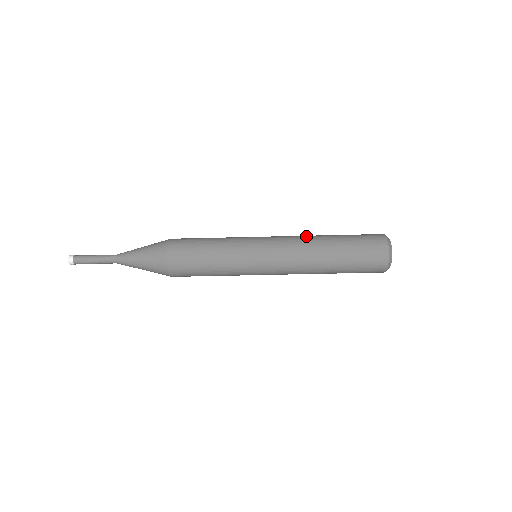
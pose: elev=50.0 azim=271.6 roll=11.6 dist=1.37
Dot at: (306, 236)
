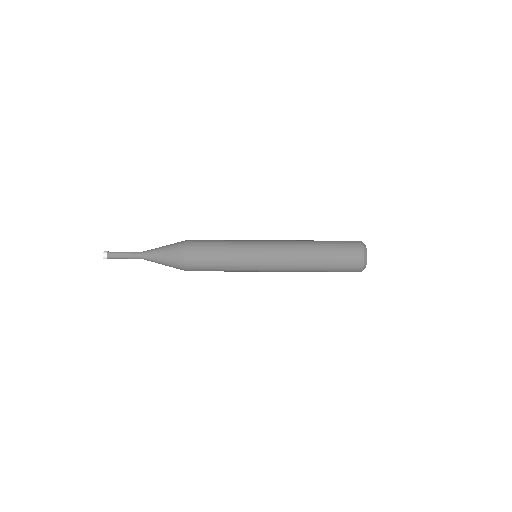
Dot at: (298, 266)
